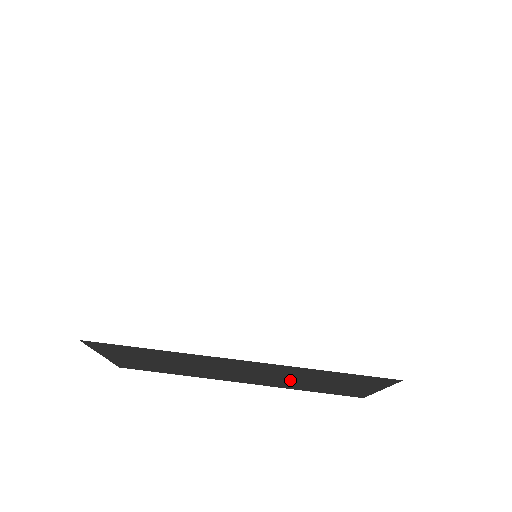
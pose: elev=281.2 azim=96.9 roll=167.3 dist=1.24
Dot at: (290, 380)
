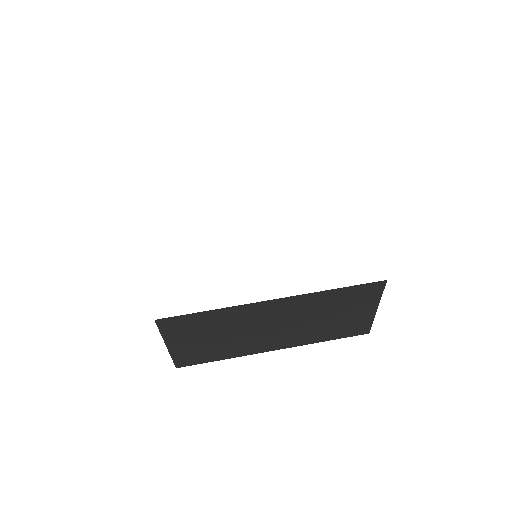
Dot at: (311, 323)
